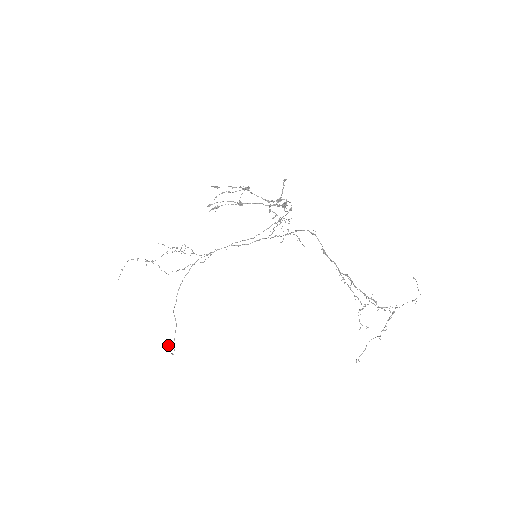
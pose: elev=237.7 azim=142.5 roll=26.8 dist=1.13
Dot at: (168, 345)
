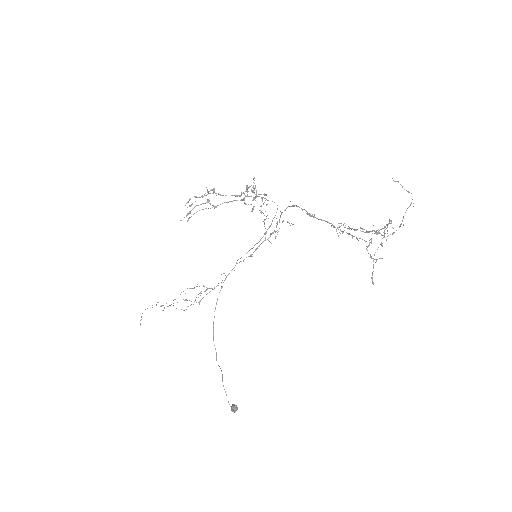
Dot at: occluded
